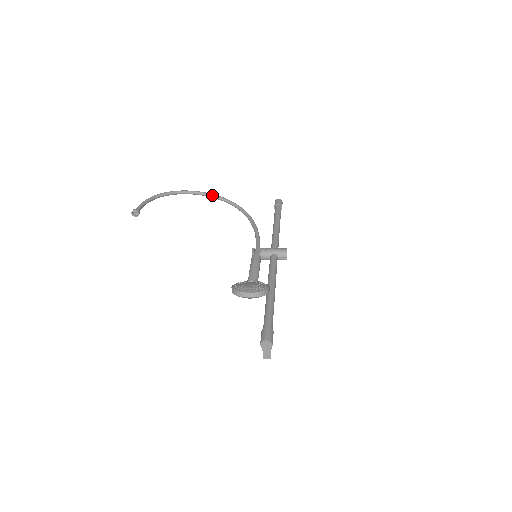
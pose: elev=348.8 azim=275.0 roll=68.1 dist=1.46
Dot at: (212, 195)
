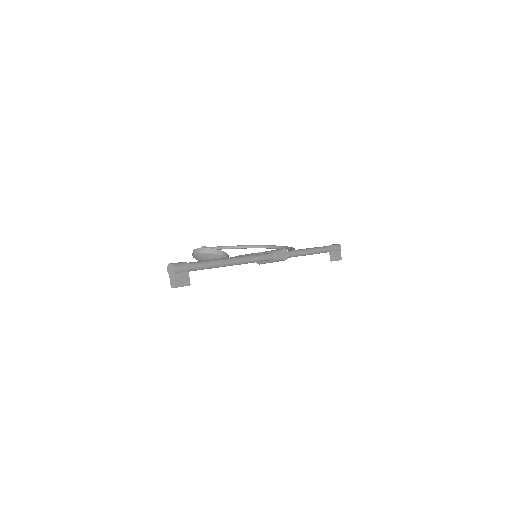
Dot at: (280, 246)
